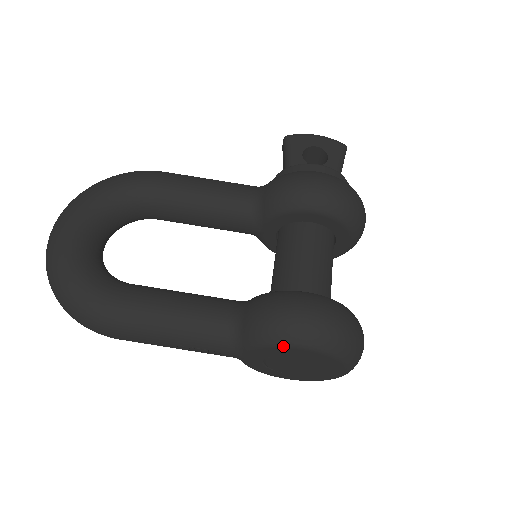
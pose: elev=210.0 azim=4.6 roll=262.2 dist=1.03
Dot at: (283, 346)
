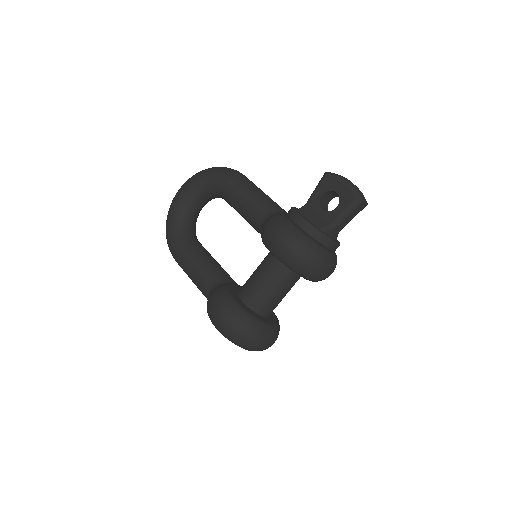
Dot at: occluded
